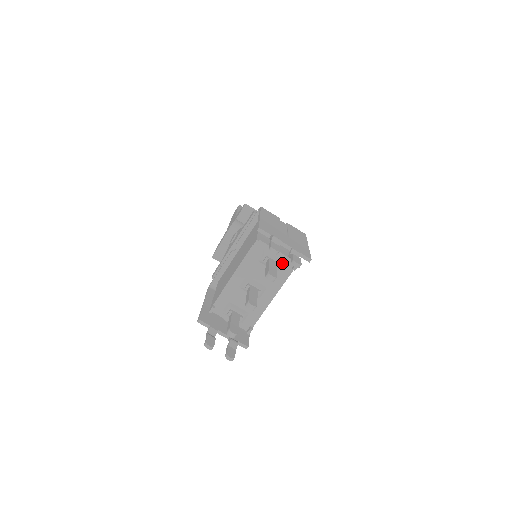
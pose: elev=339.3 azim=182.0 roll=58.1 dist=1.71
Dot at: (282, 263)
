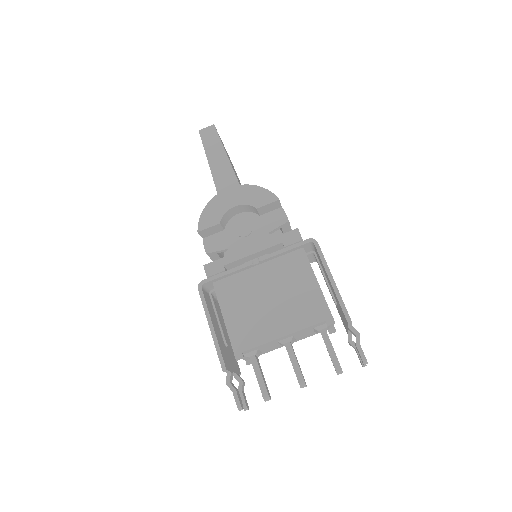
Dot at: (327, 329)
